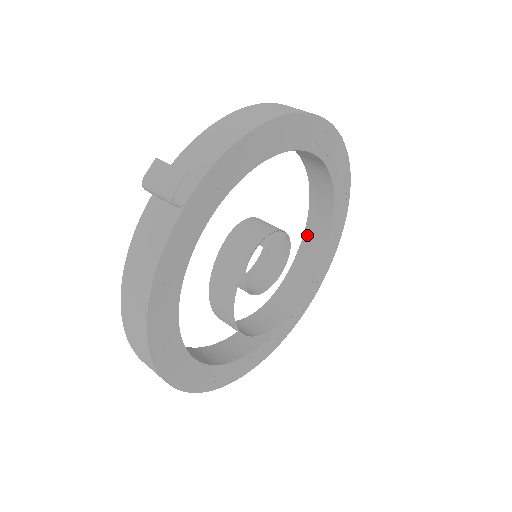
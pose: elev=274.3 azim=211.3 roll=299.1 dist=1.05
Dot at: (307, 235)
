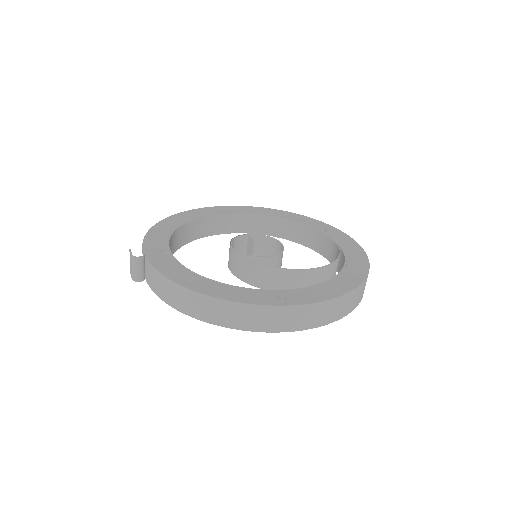
Dot at: (299, 241)
